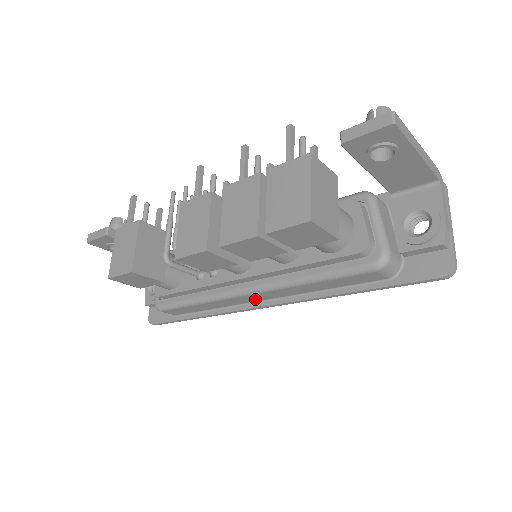
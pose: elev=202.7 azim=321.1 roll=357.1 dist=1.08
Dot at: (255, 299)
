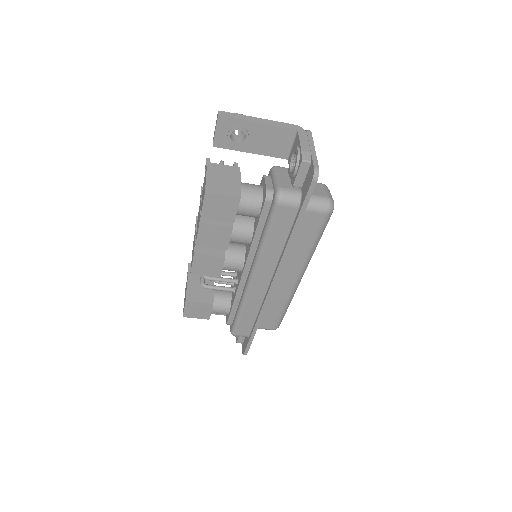
Dot at: (263, 284)
